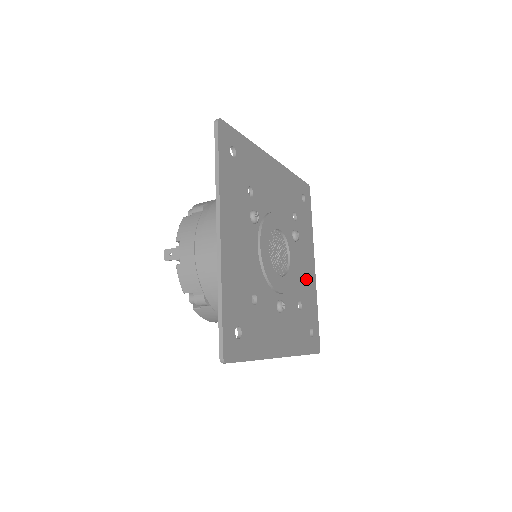
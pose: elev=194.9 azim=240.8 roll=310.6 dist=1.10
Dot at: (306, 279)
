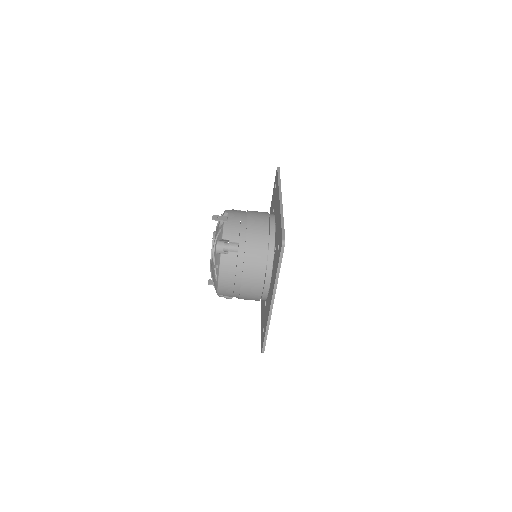
Dot at: occluded
